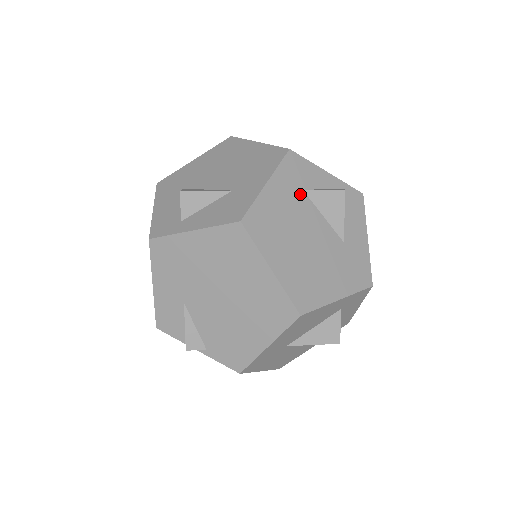
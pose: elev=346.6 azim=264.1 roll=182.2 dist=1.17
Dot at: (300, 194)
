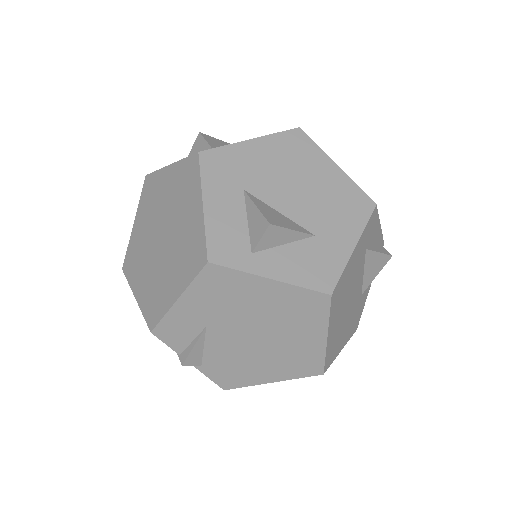
Dot at: (363, 254)
